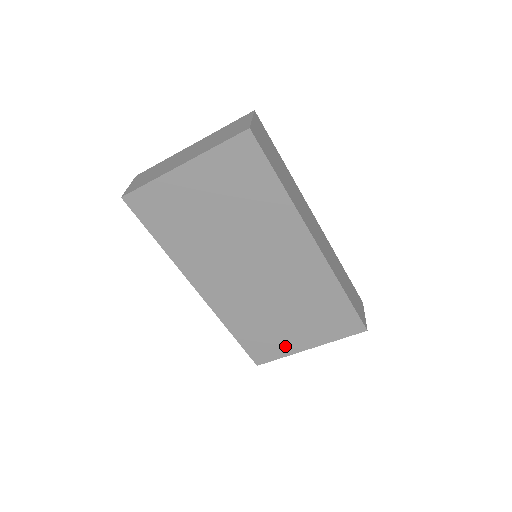
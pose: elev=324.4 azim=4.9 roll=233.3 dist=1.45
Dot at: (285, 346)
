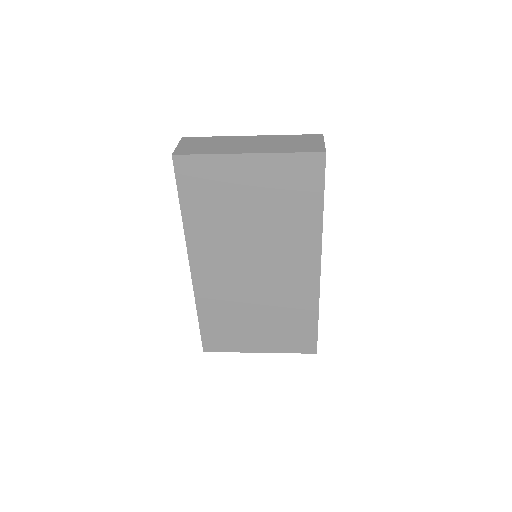
Dot at: (240, 343)
